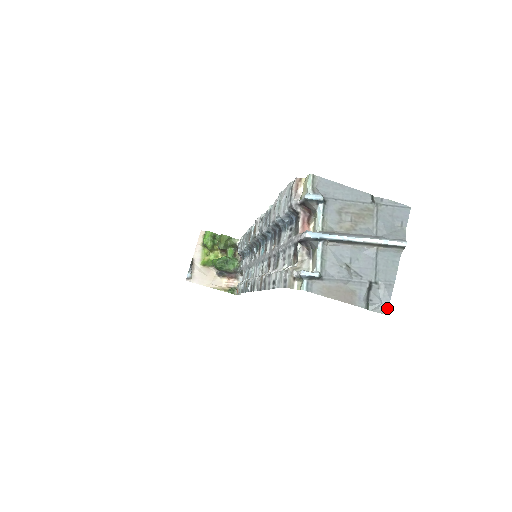
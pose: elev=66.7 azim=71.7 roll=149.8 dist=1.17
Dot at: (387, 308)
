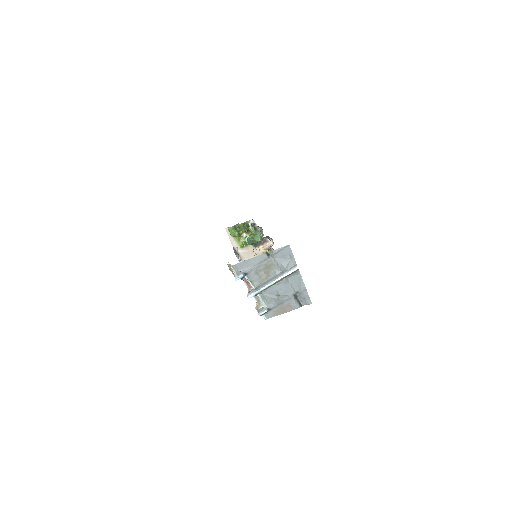
Dot at: (310, 300)
